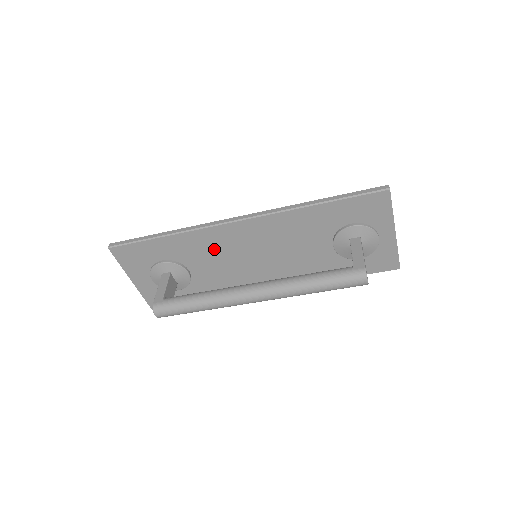
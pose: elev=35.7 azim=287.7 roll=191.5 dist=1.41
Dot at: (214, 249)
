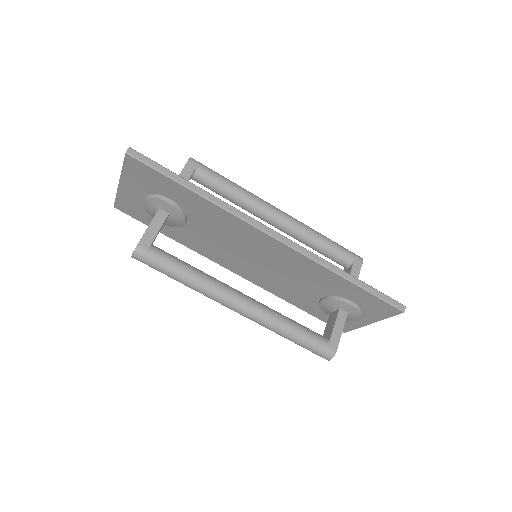
Dot at: (229, 231)
